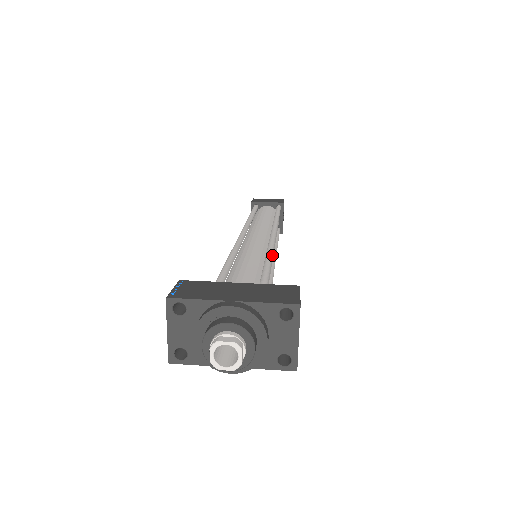
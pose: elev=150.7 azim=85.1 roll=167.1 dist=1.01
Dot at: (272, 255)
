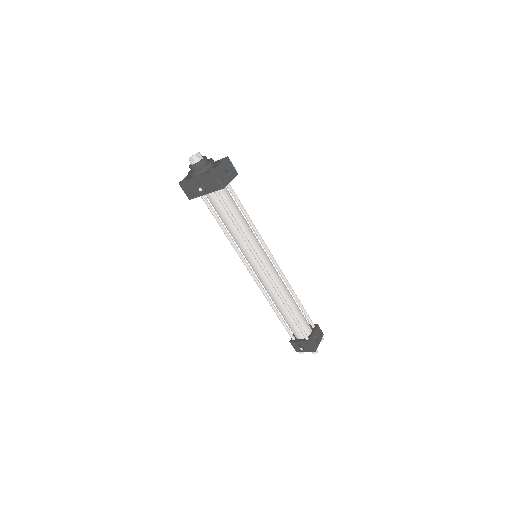
Dot at: (253, 224)
